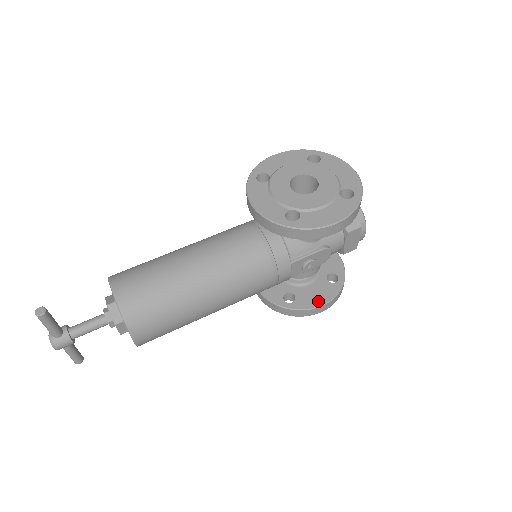
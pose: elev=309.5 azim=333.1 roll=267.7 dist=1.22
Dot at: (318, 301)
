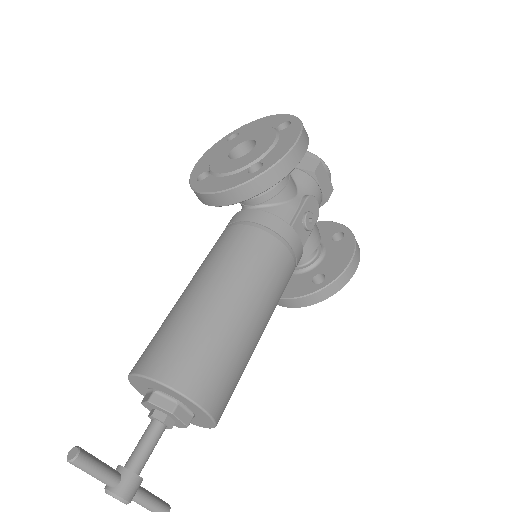
Dot at: (345, 259)
